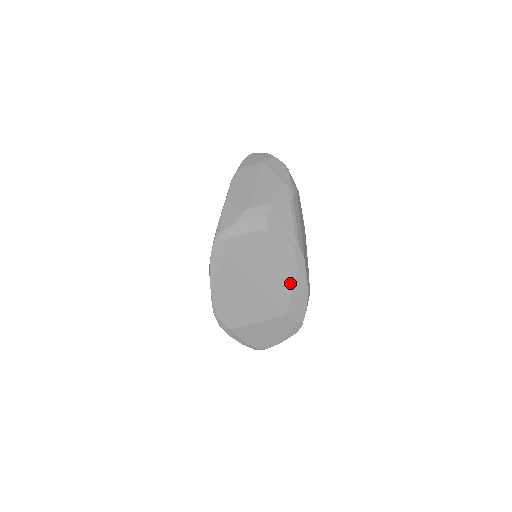
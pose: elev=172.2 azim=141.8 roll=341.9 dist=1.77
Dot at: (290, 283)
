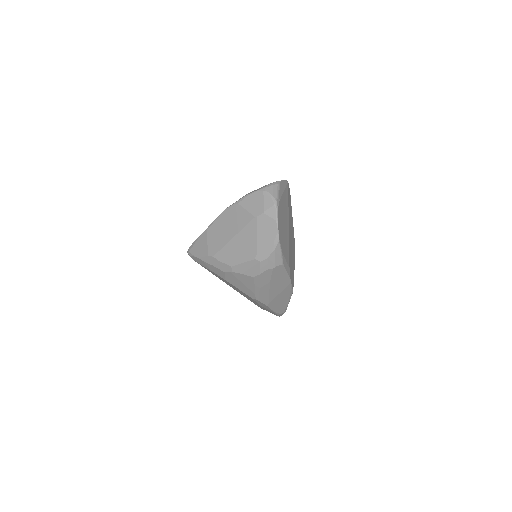
Dot at: (257, 304)
